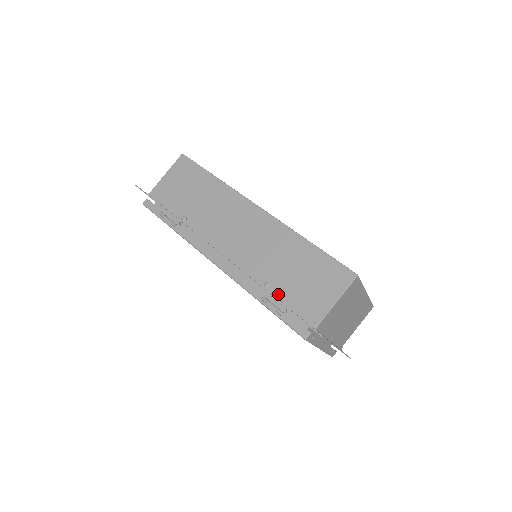
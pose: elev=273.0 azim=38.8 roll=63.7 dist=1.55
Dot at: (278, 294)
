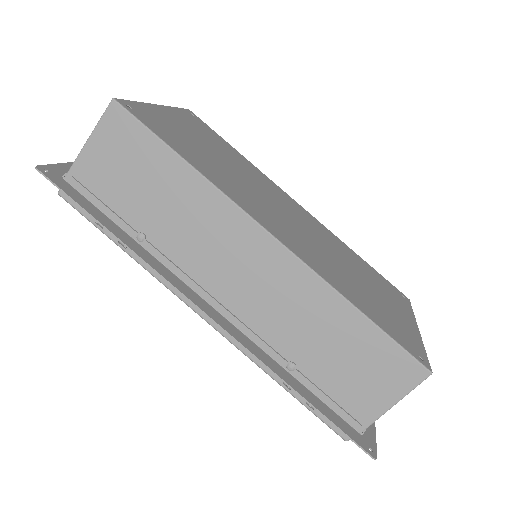
Dot at: (309, 382)
